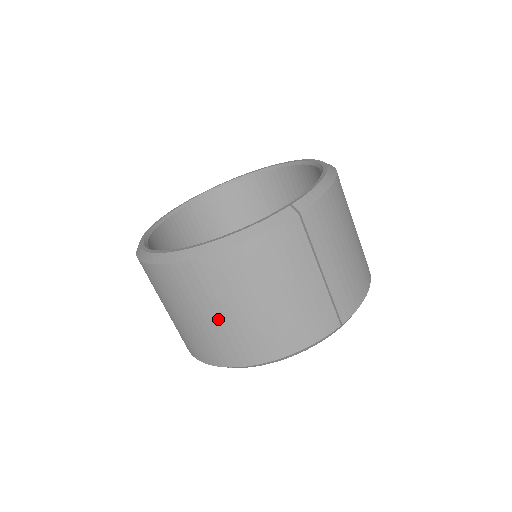
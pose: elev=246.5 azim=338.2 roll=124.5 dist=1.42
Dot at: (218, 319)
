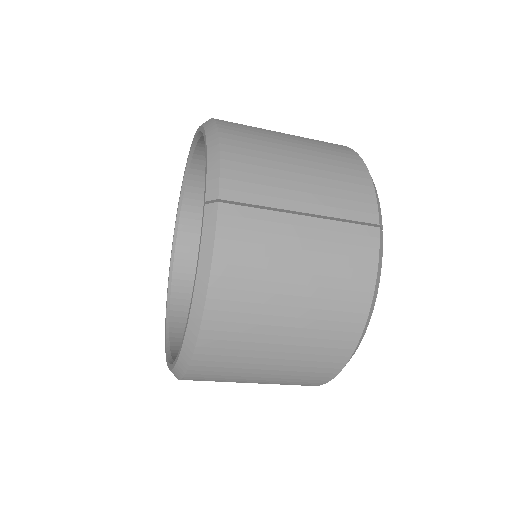
Dot at: (280, 353)
